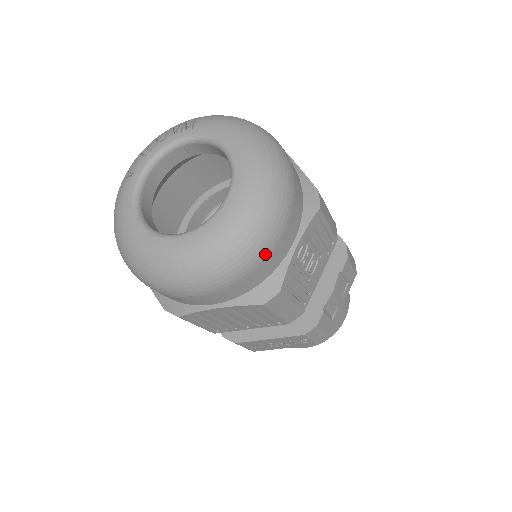
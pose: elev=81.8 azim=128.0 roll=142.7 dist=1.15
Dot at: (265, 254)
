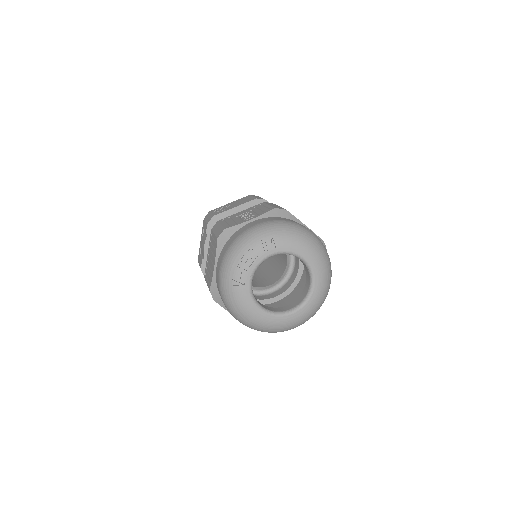
Dot at: occluded
